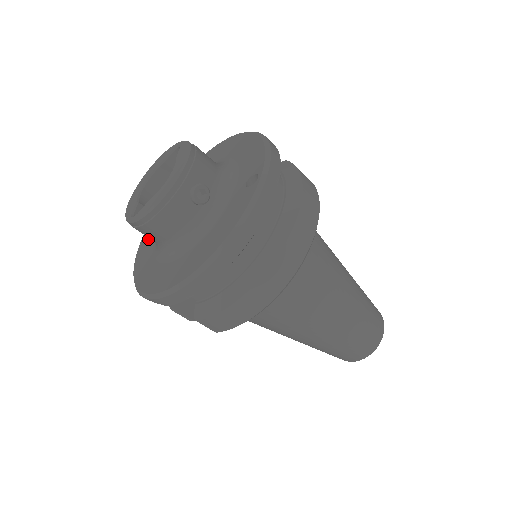
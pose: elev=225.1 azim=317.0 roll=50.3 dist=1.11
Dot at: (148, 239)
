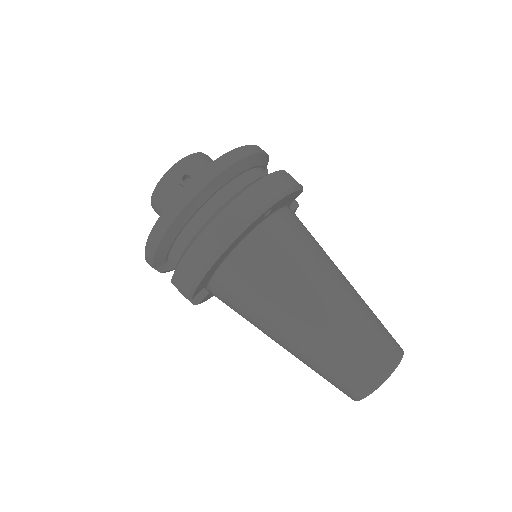
Dot at: occluded
